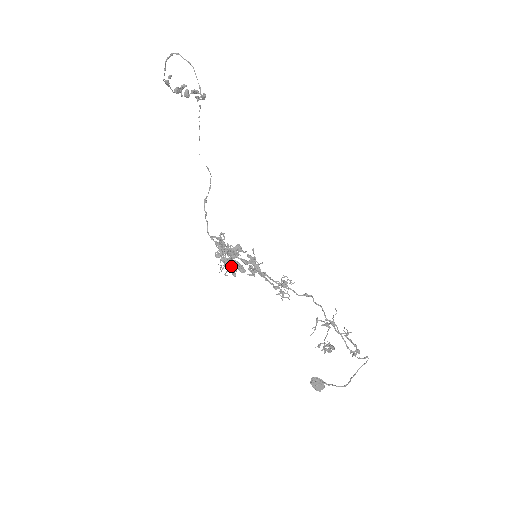
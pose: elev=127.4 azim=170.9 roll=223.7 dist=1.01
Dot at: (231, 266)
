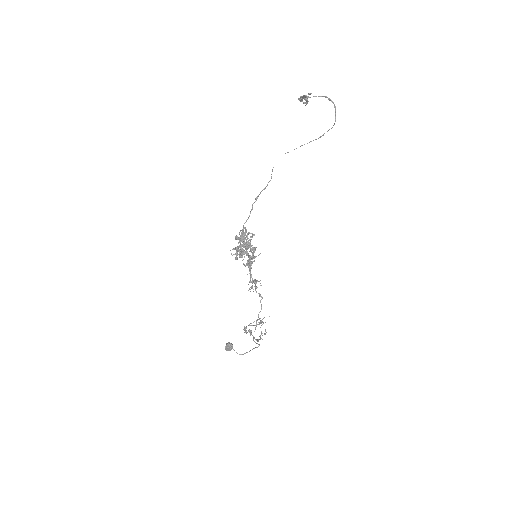
Dot at: (240, 253)
